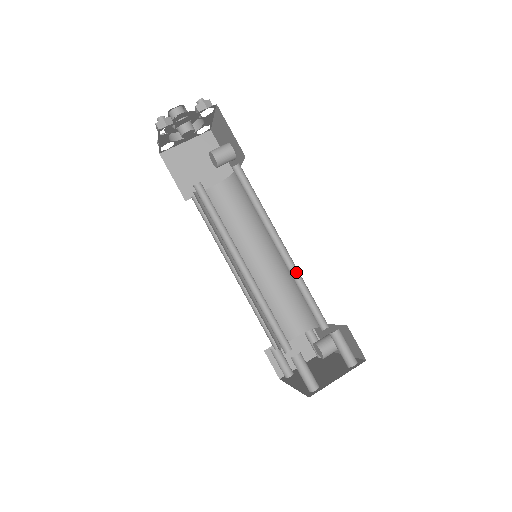
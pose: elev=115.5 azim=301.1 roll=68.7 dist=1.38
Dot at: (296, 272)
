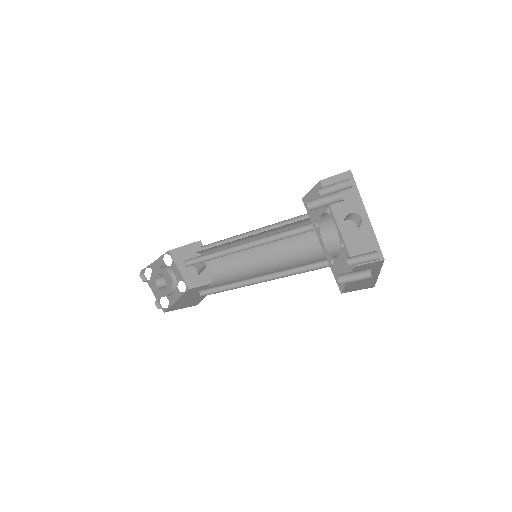
Dot at: occluded
